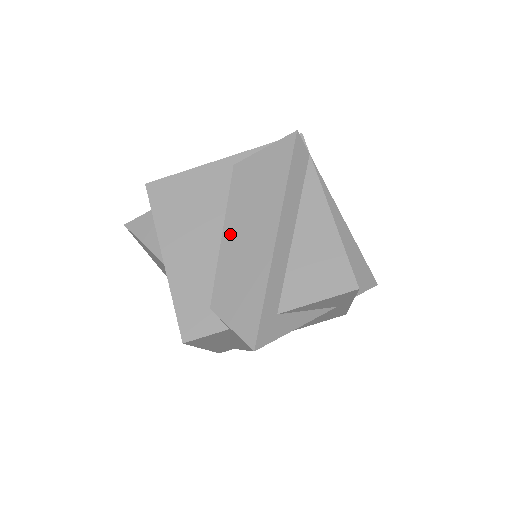
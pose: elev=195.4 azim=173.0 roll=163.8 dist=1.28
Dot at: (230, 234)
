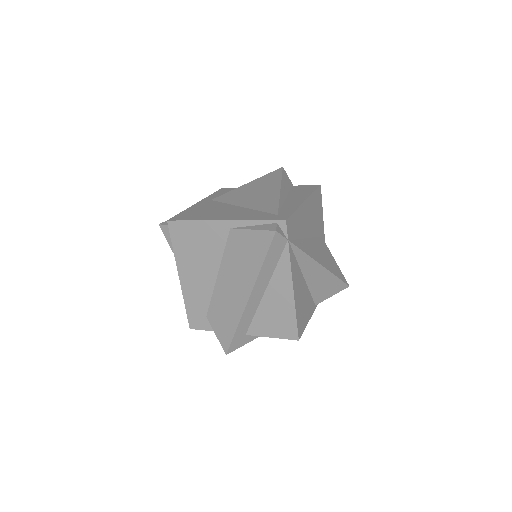
Dot at: (222, 279)
